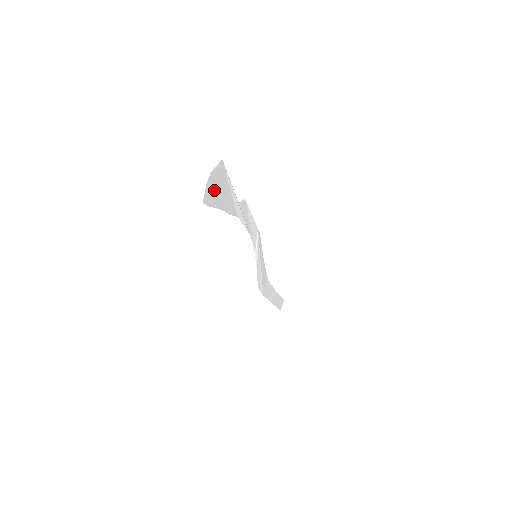
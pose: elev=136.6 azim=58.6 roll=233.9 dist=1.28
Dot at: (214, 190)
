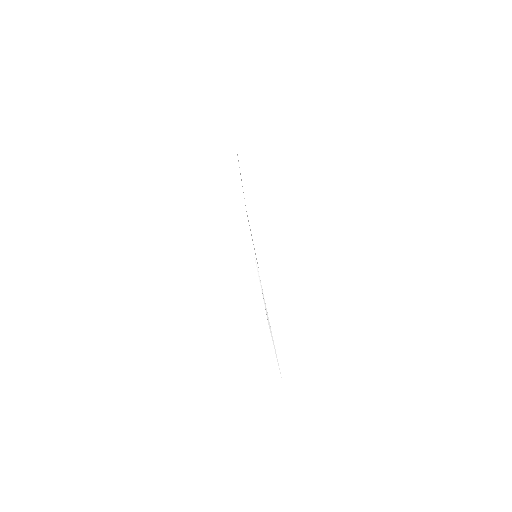
Dot at: occluded
